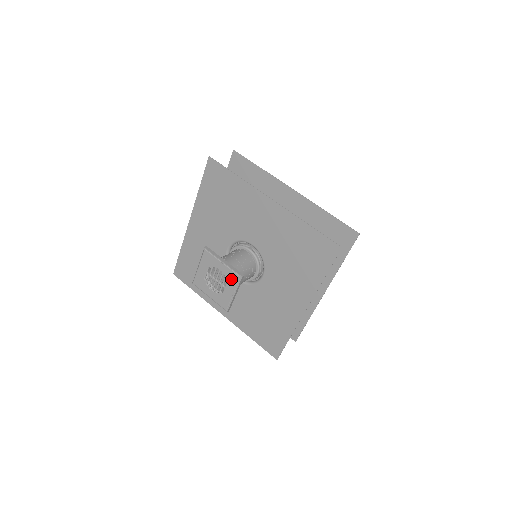
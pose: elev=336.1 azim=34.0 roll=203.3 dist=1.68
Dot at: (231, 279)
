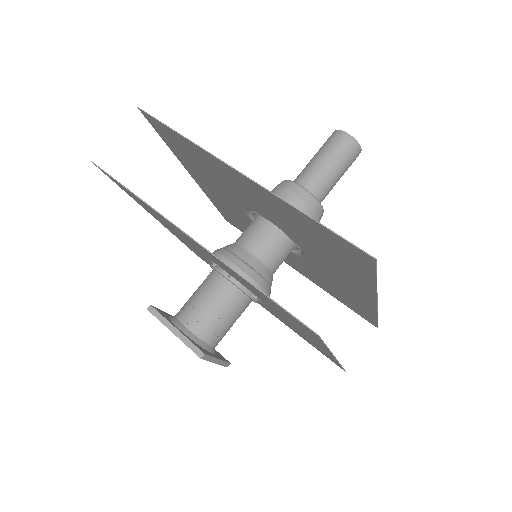
Dot at: occluded
